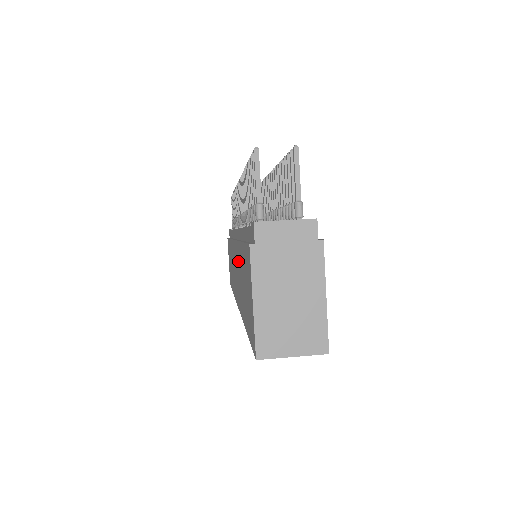
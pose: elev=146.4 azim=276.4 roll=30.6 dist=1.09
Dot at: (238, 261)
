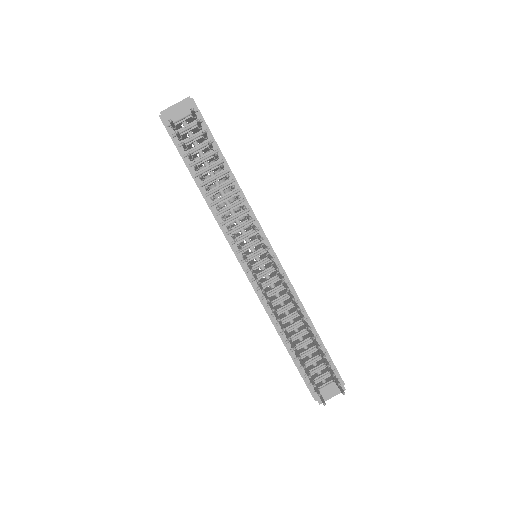
Dot at: occluded
